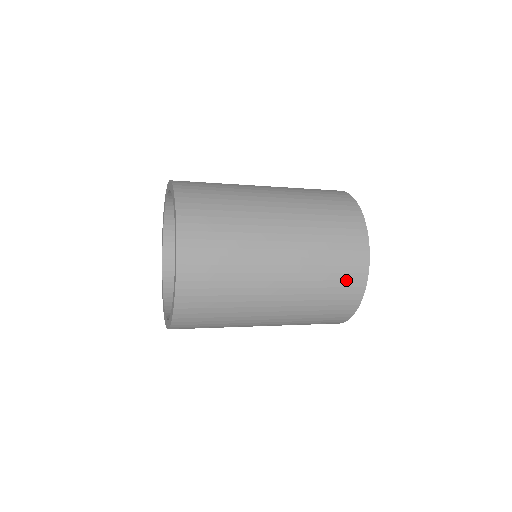
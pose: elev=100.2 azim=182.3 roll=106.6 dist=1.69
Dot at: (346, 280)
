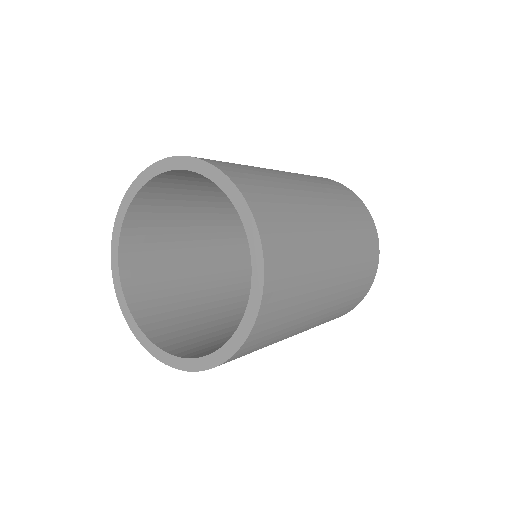
Dot at: (356, 298)
